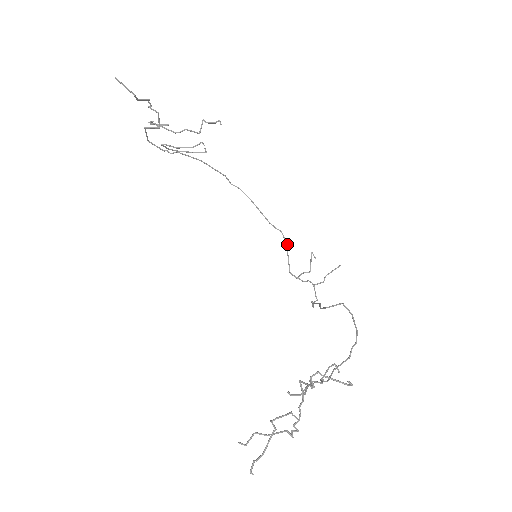
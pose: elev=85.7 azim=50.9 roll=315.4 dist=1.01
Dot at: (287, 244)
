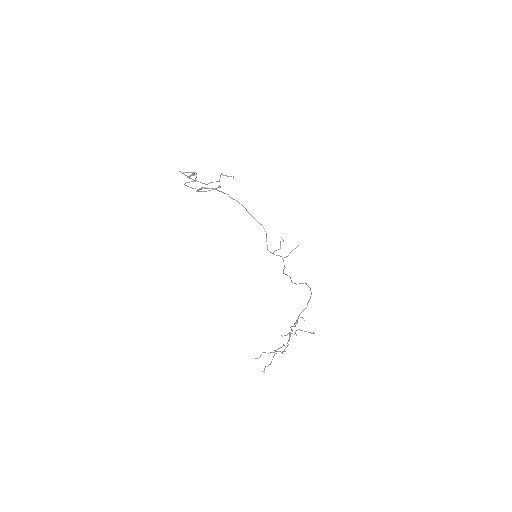
Dot at: (266, 233)
